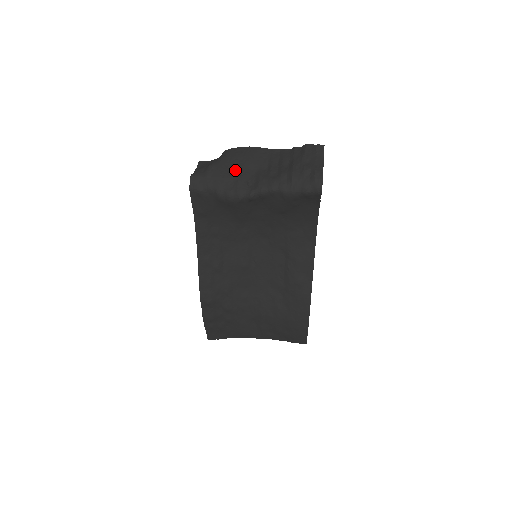
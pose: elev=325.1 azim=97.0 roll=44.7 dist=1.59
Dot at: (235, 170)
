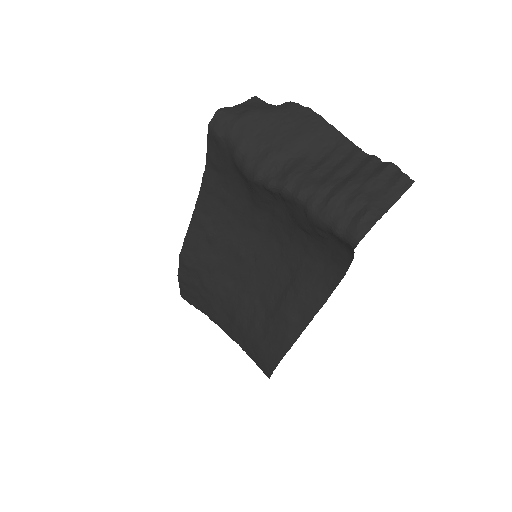
Dot at: (276, 137)
